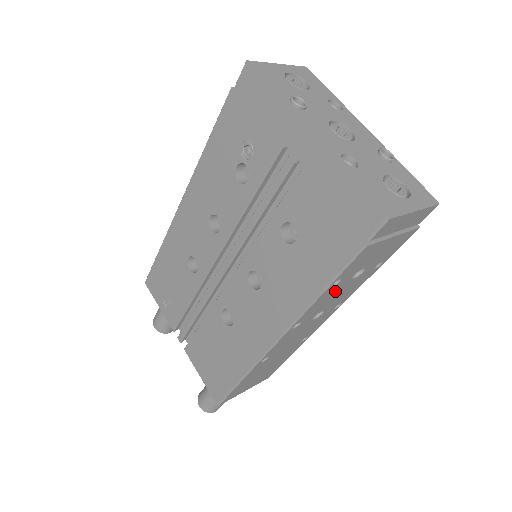
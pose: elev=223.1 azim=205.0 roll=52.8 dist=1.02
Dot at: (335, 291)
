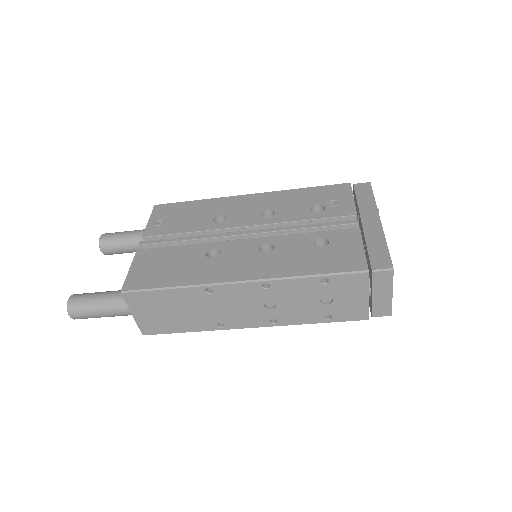
Dot at: (308, 292)
